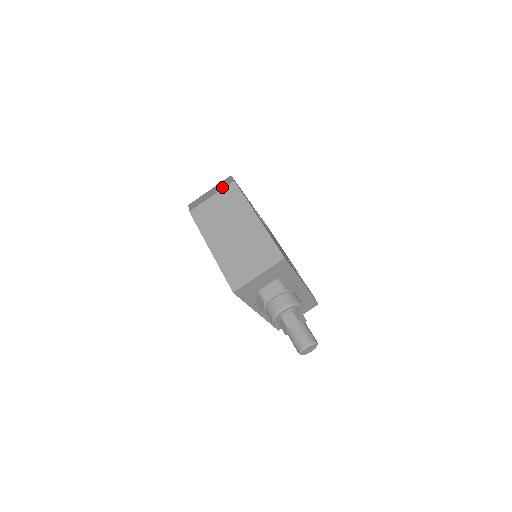
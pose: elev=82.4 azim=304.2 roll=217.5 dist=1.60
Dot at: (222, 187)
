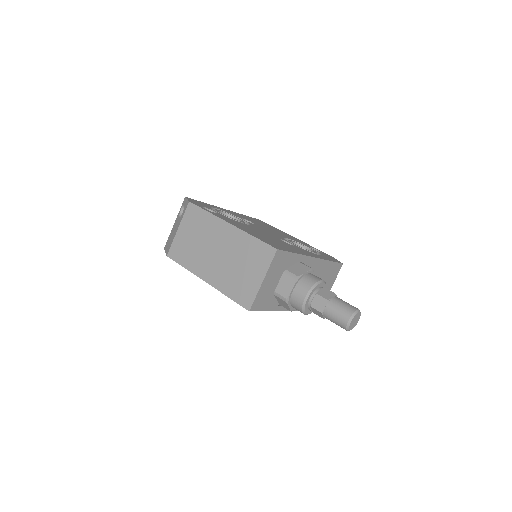
Dot at: (182, 214)
